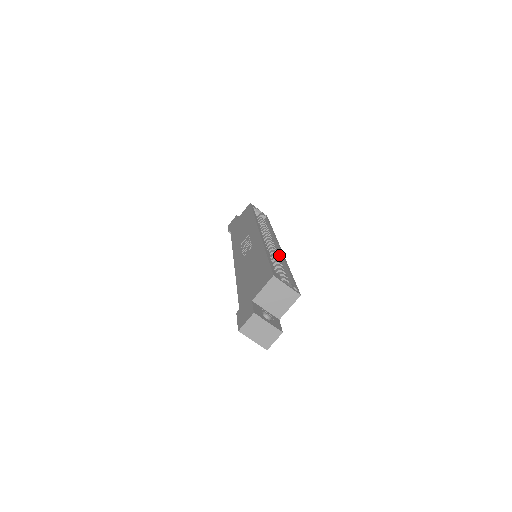
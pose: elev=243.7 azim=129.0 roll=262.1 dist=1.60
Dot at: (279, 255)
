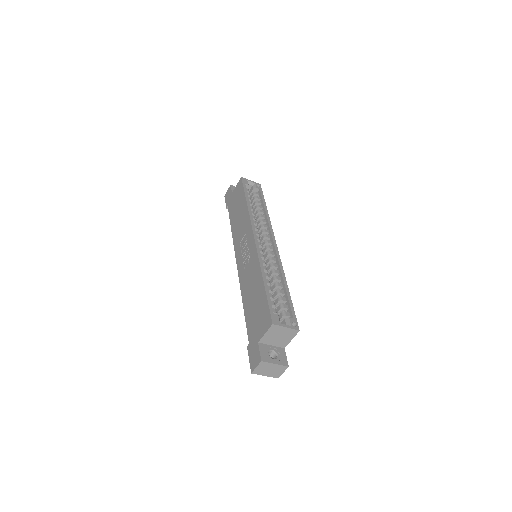
Dot at: (277, 262)
